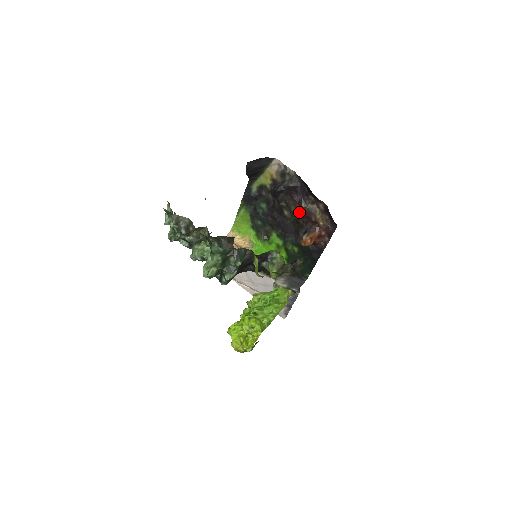
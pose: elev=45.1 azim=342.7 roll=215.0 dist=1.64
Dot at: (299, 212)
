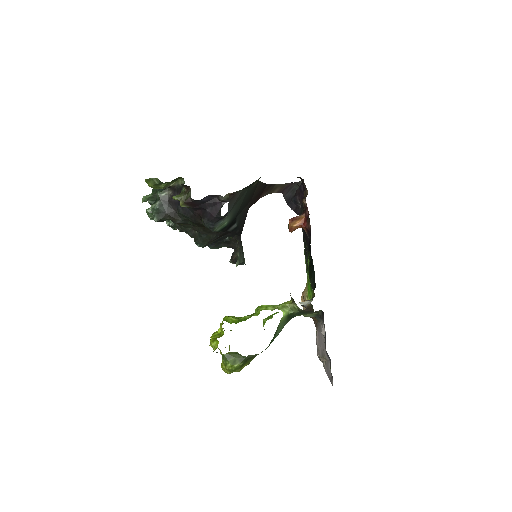
Dot at: occluded
